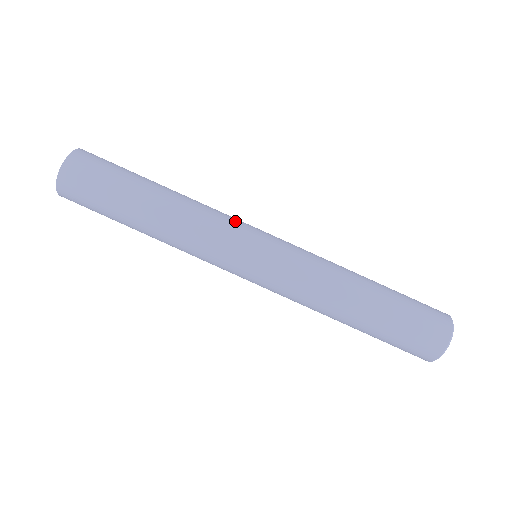
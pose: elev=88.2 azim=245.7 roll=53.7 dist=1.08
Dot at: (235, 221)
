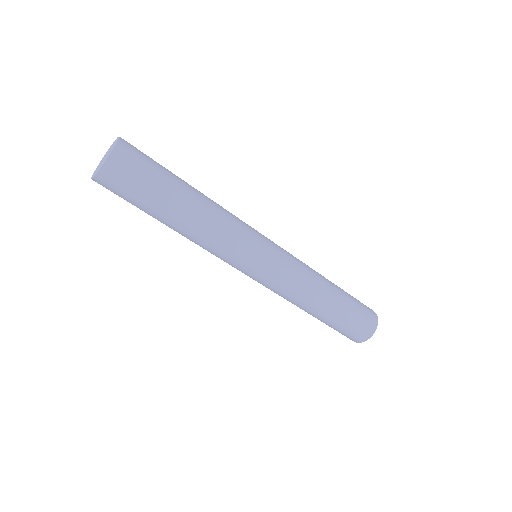
Dot at: (237, 255)
